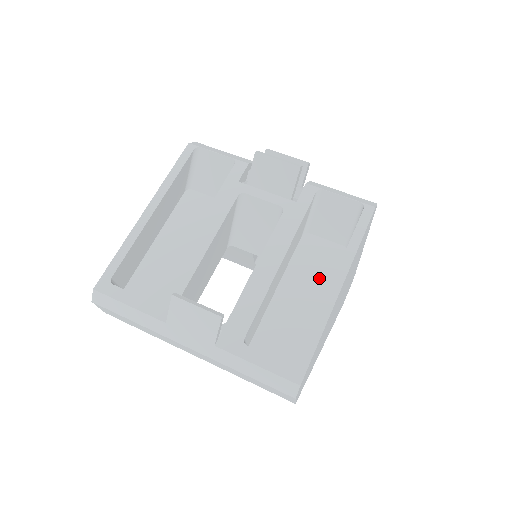
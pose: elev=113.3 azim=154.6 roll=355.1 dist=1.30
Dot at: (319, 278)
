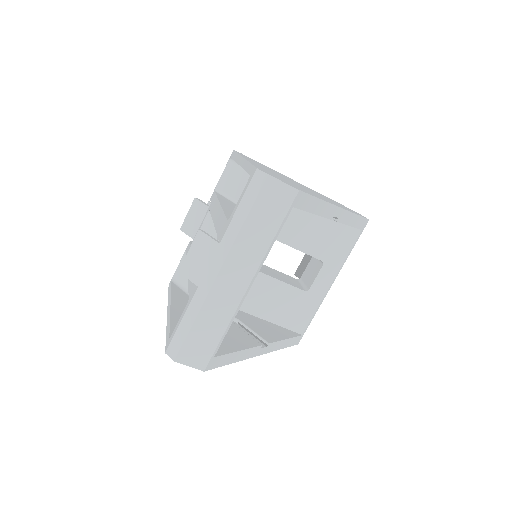
Dot at: occluded
